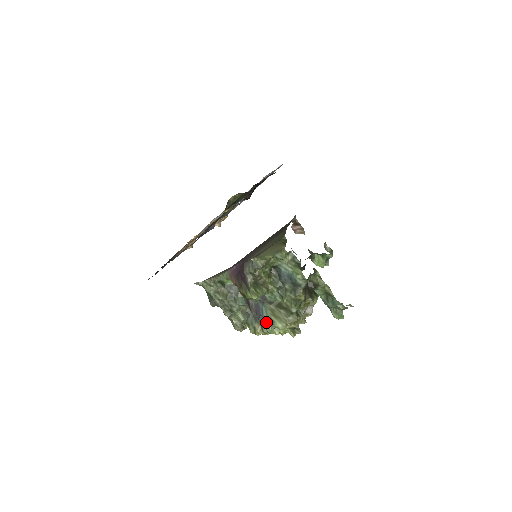
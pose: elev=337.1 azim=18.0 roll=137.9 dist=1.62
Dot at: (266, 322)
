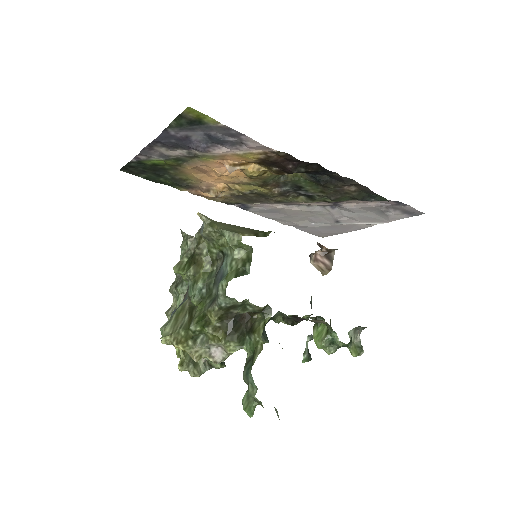
Dot at: occluded
